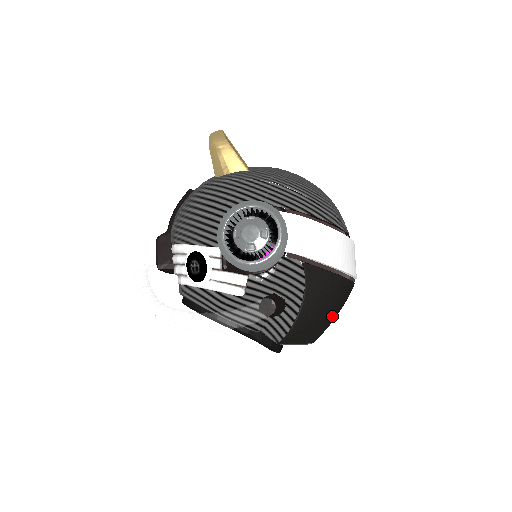
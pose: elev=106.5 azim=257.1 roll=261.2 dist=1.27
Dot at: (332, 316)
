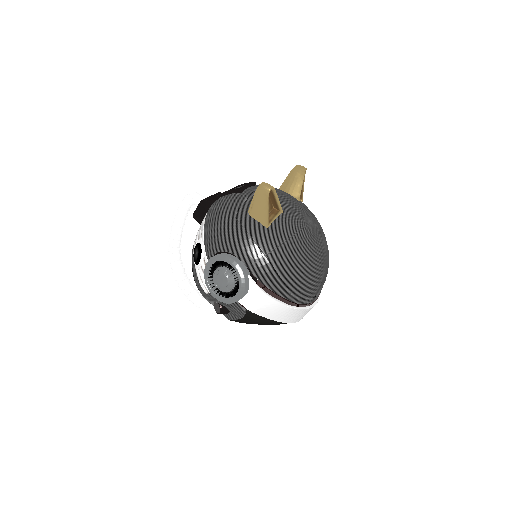
Dot at: occluded
